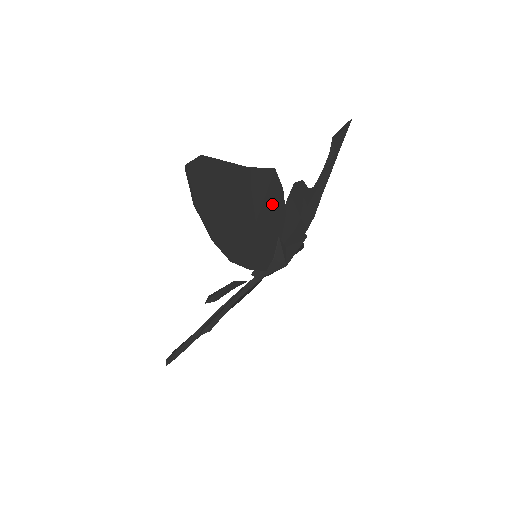
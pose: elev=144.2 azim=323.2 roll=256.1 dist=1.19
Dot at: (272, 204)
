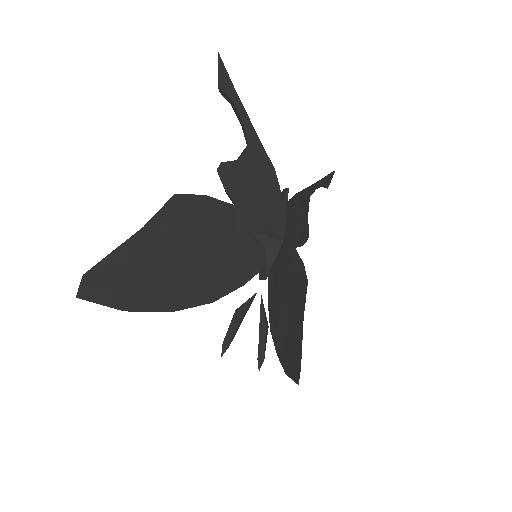
Dot at: (207, 218)
